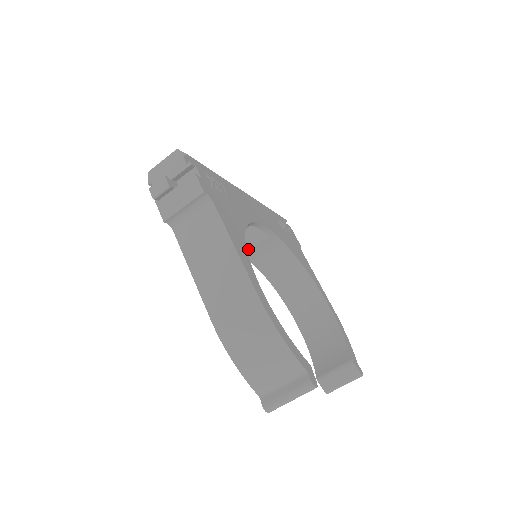
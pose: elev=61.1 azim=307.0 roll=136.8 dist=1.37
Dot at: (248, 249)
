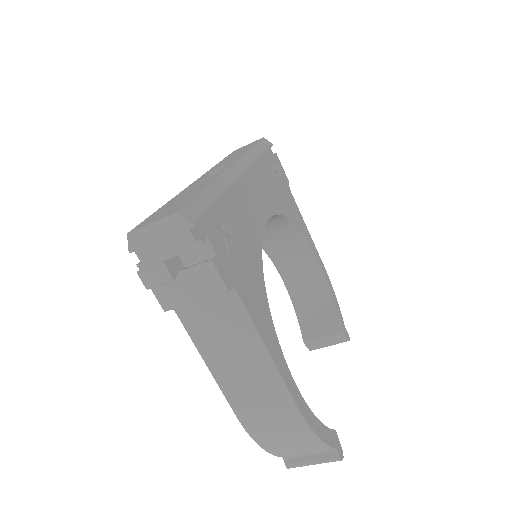
Dot at: occluded
